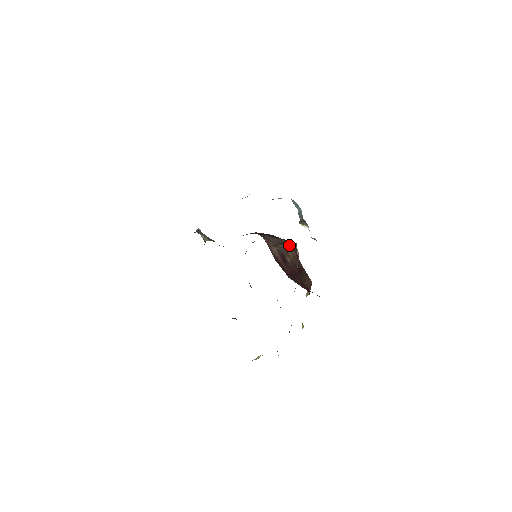
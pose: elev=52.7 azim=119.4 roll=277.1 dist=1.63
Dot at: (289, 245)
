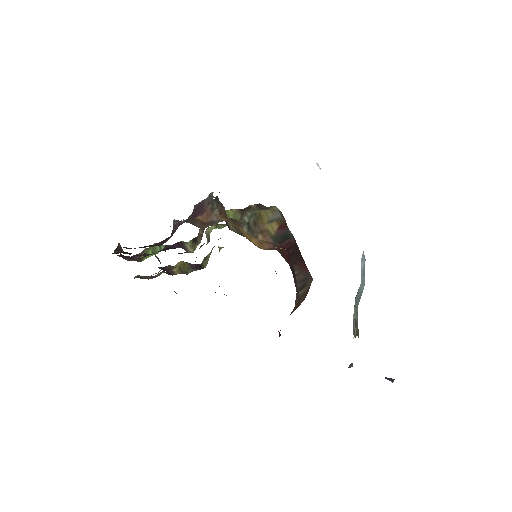
Dot at: (307, 289)
